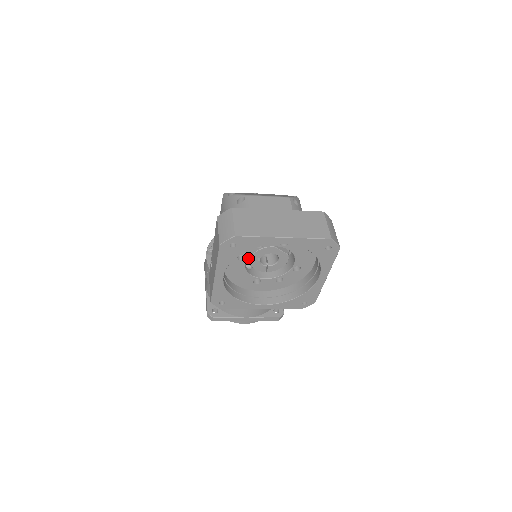
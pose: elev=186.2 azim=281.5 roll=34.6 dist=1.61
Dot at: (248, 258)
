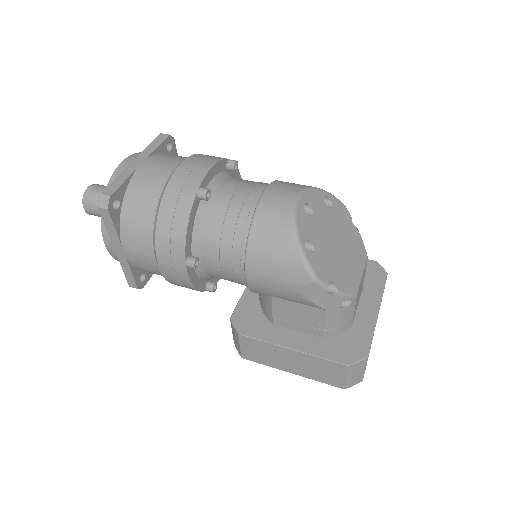
Dot at: occluded
